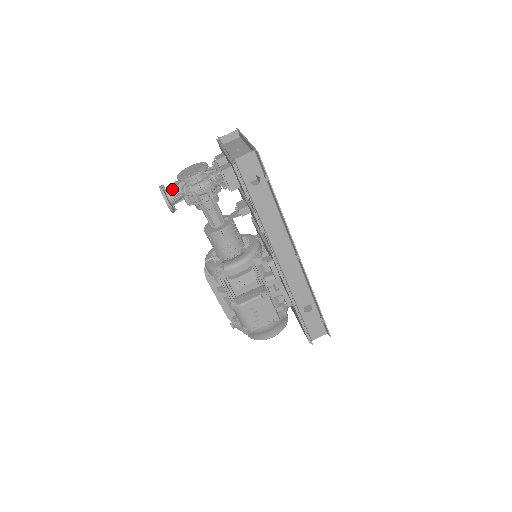
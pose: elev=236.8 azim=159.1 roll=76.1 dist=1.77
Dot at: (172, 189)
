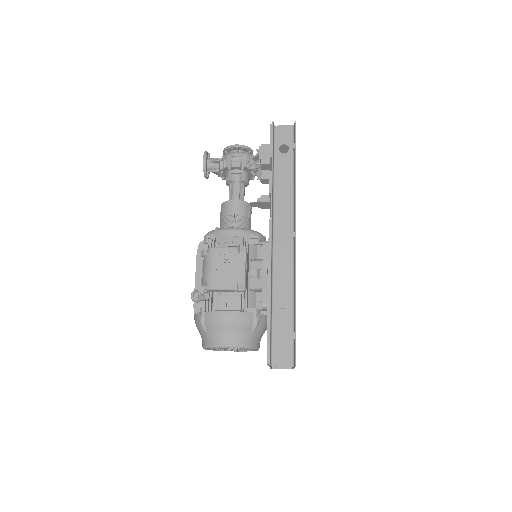
Dot at: (215, 158)
